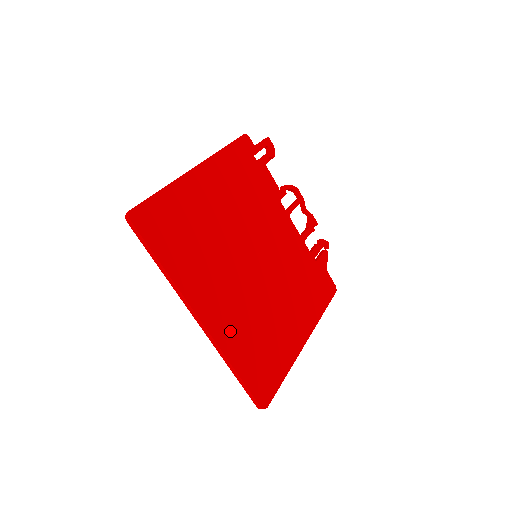
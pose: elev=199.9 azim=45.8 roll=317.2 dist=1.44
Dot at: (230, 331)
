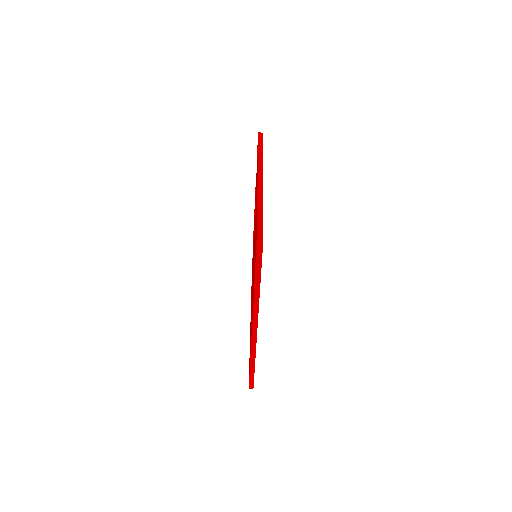
Dot at: occluded
